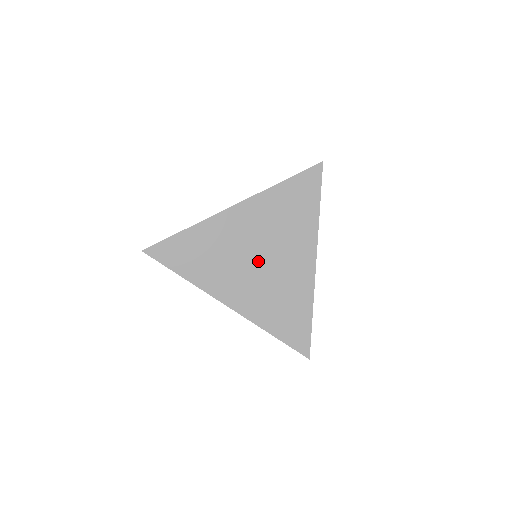
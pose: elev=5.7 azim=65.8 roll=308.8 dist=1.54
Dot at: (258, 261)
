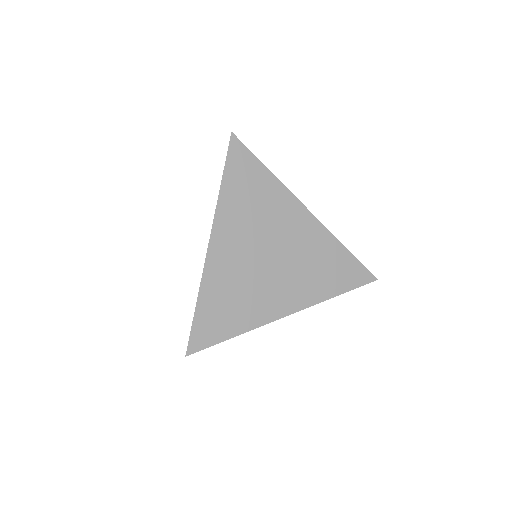
Dot at: occluded
